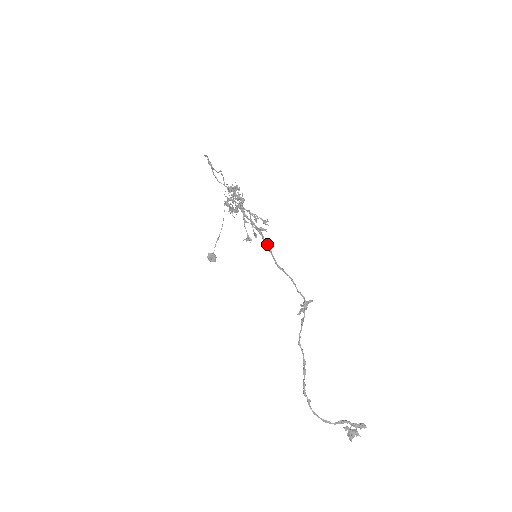
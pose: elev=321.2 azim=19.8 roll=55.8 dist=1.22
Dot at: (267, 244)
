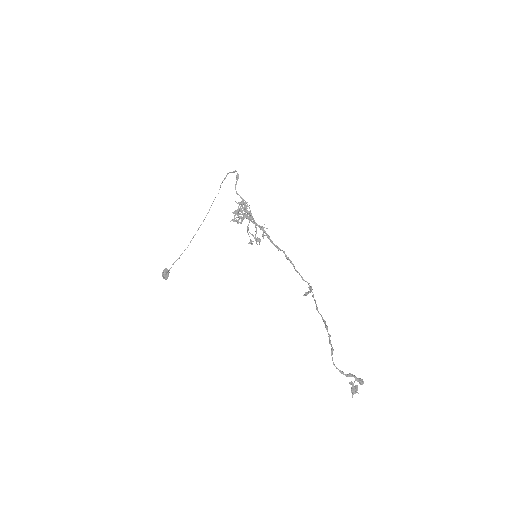
Dot at: occluded
